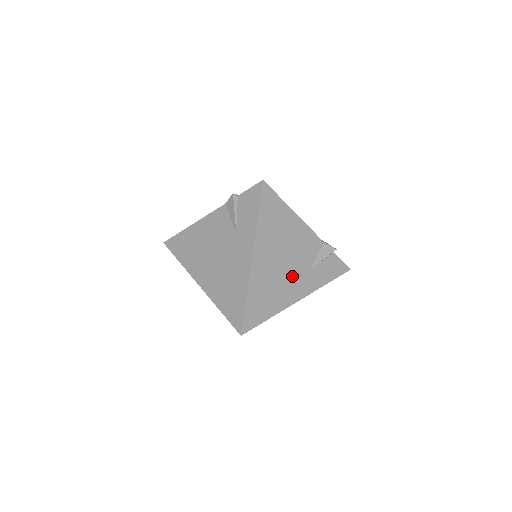
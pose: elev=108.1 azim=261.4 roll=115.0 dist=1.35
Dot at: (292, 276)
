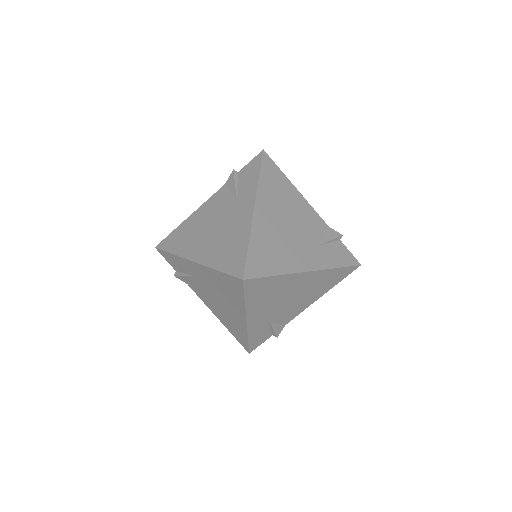
Dot at: (298, 243)
